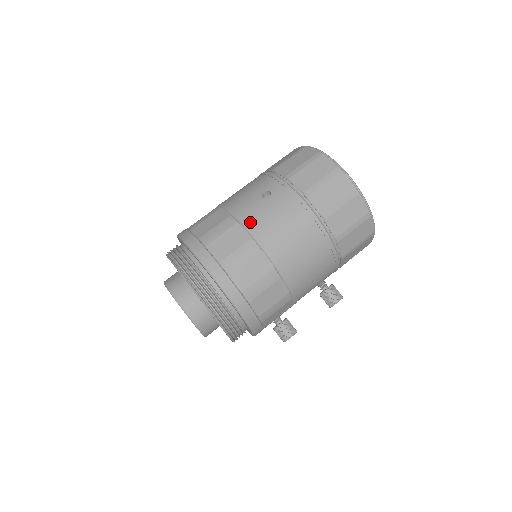
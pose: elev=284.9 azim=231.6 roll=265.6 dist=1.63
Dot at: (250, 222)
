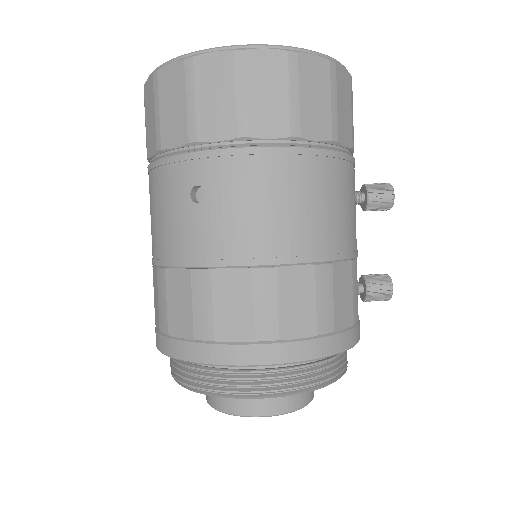
Dot at: (225, 252)
